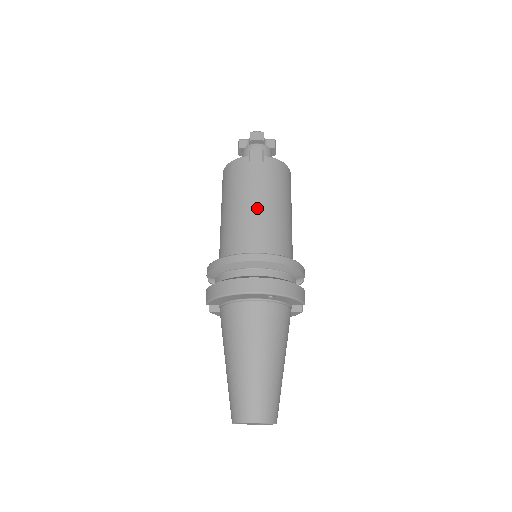
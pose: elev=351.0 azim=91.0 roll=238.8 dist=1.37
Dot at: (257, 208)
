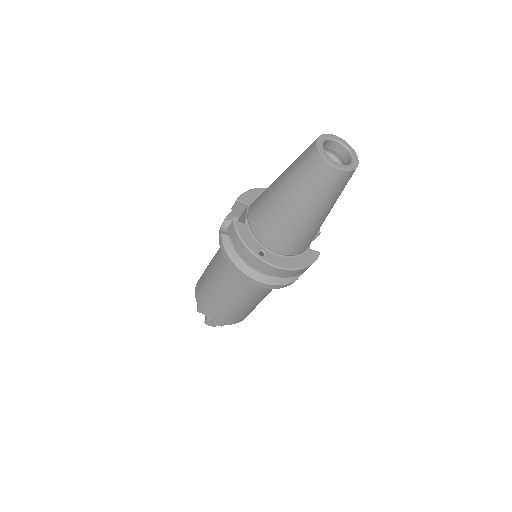
Dot at: occluded
